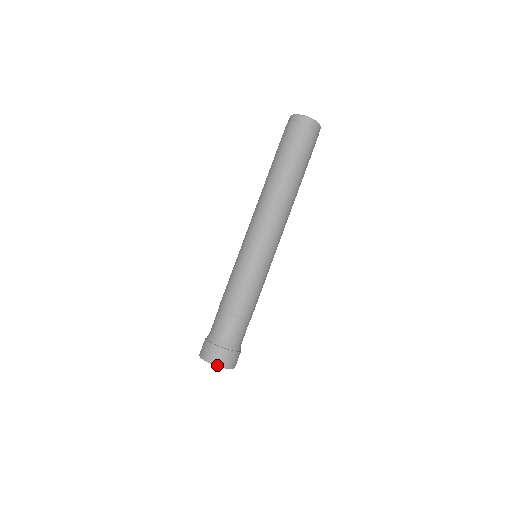
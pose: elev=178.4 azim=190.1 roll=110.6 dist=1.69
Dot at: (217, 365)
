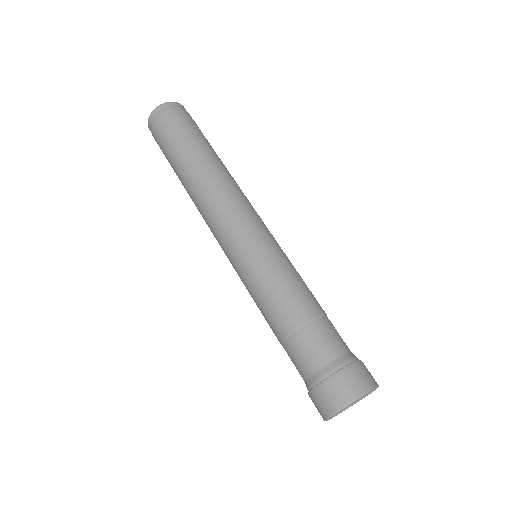
Dot at: (342, 407)
